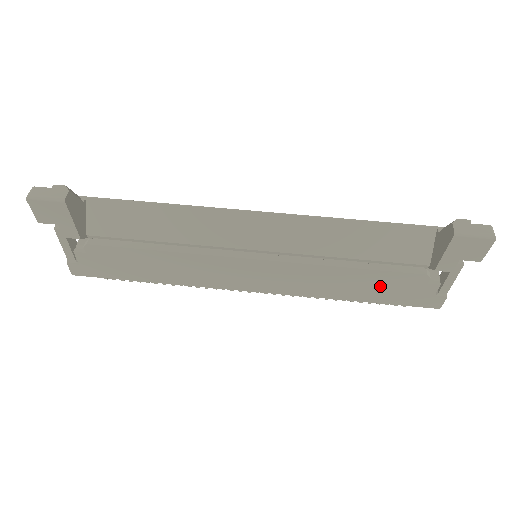
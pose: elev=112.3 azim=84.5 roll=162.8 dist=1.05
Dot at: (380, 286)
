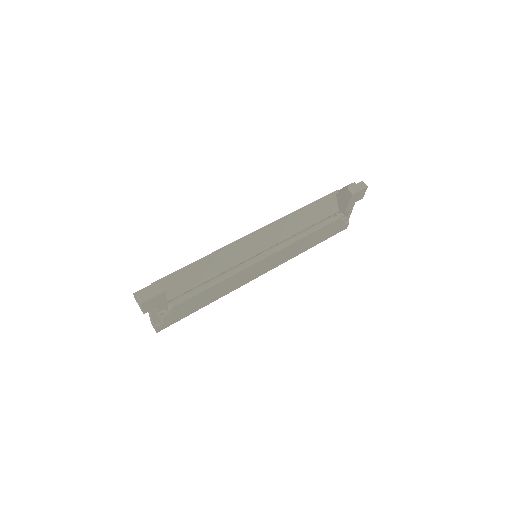
Dot at: (322, 235)
